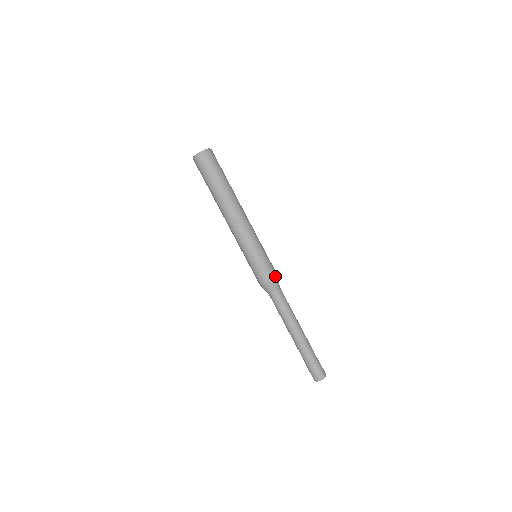
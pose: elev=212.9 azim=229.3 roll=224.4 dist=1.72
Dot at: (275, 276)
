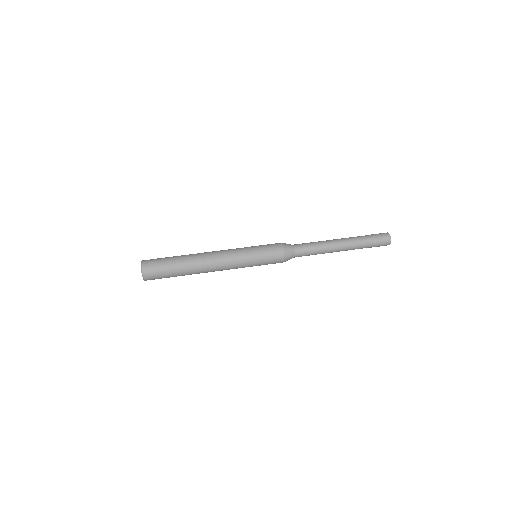
Dot at: (282, 250)
